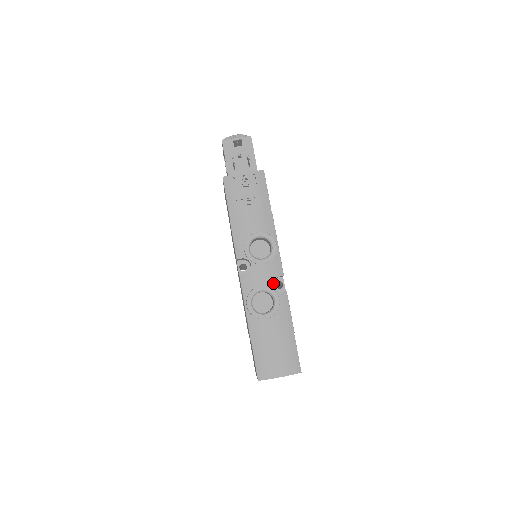
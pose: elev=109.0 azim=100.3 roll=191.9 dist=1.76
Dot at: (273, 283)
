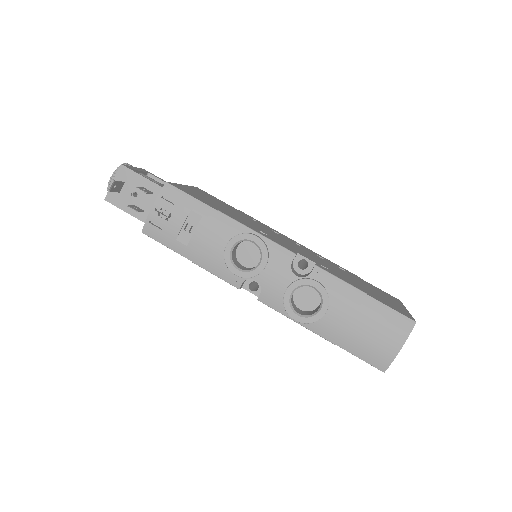
Dot at: (296, 269)
